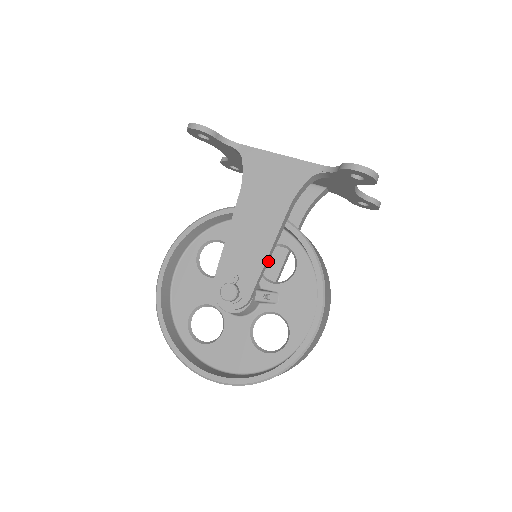
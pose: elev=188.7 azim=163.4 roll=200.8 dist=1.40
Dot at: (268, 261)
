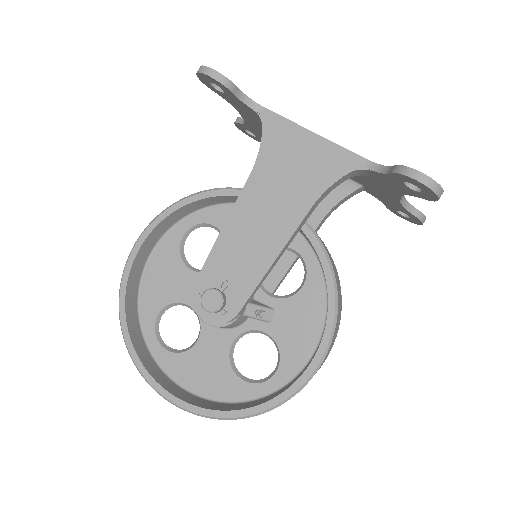
Dot at: (270, 270)
